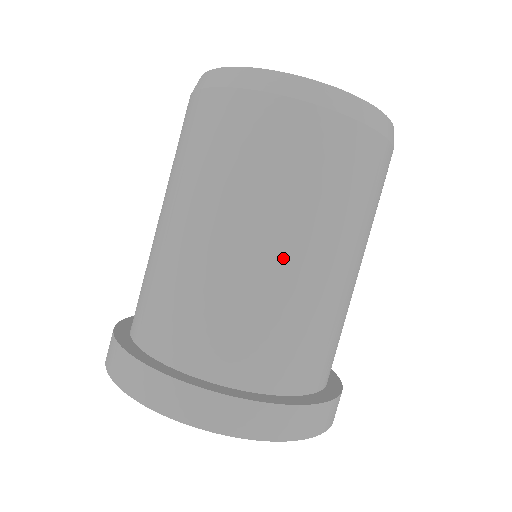
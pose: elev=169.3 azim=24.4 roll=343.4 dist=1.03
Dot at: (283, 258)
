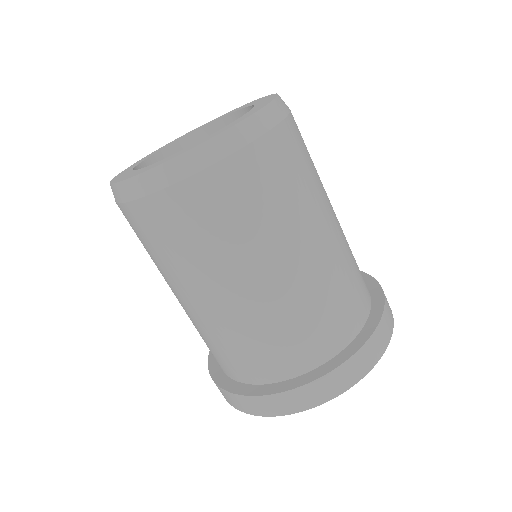
Dot at: (209, 303)
